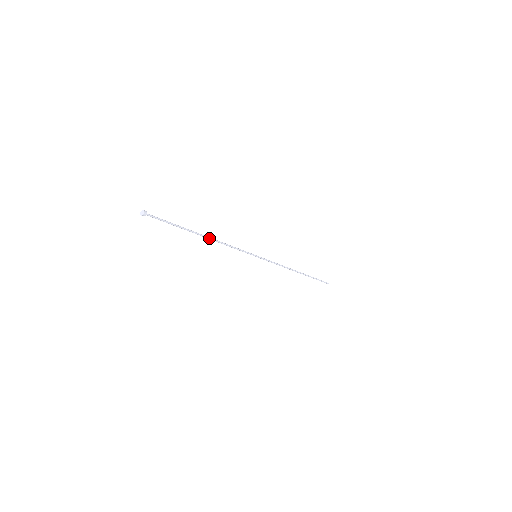
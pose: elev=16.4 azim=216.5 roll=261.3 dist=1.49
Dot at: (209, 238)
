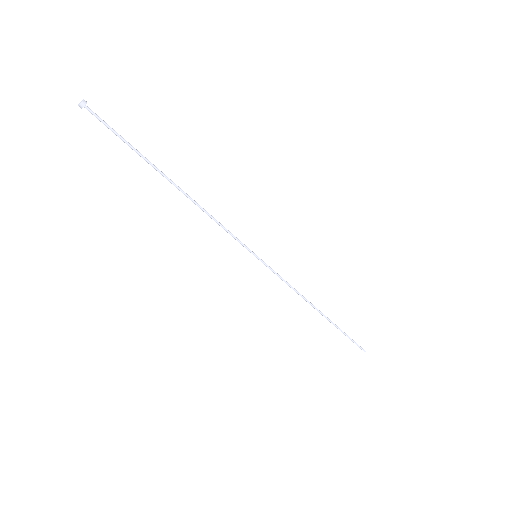
Dot at: (184, 192)
